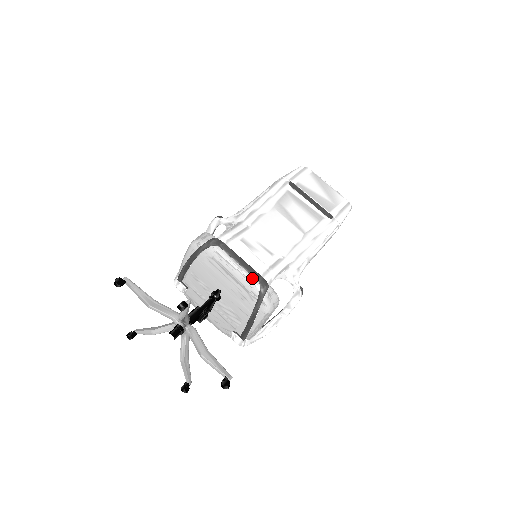
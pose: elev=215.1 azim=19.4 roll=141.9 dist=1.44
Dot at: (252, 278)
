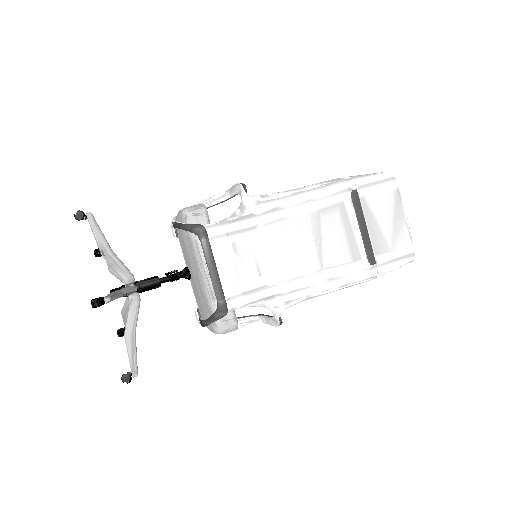
Dot at: (216, 294)
